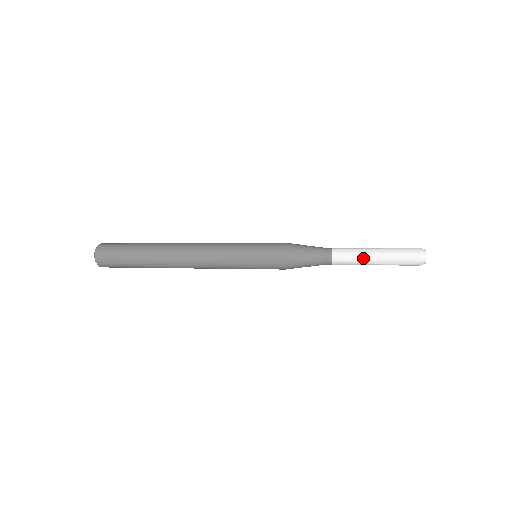
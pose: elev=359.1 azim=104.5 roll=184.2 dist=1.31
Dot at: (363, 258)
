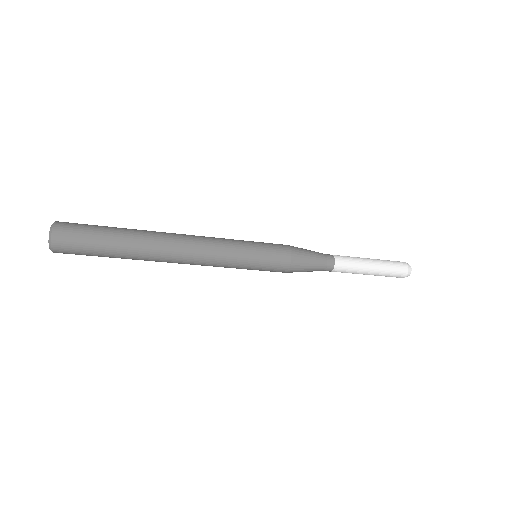
Dot at: (360, 258)
